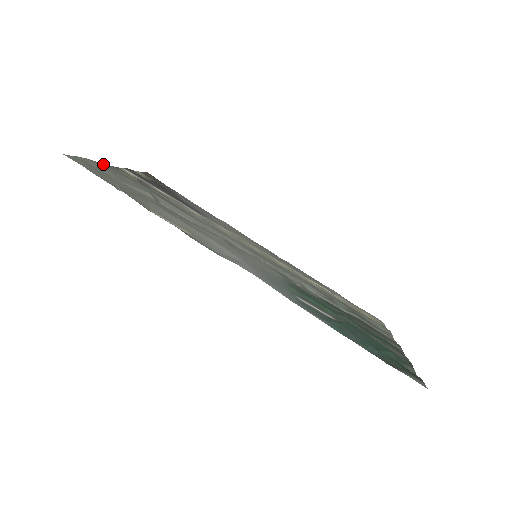
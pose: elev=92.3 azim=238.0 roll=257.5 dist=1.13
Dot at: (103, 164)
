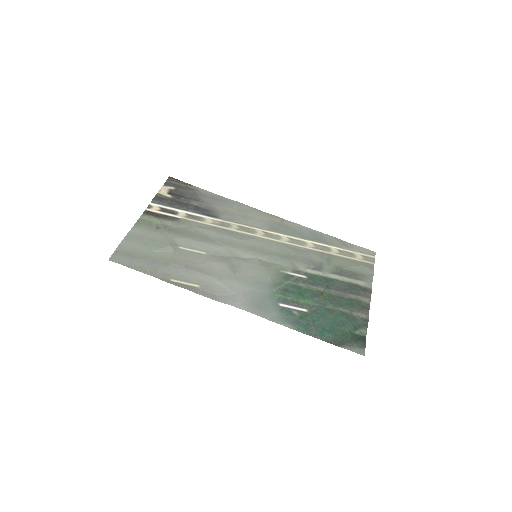
Dot at: (135, 226)
